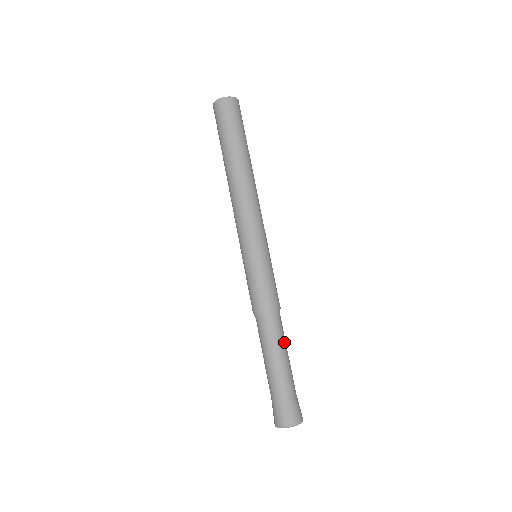
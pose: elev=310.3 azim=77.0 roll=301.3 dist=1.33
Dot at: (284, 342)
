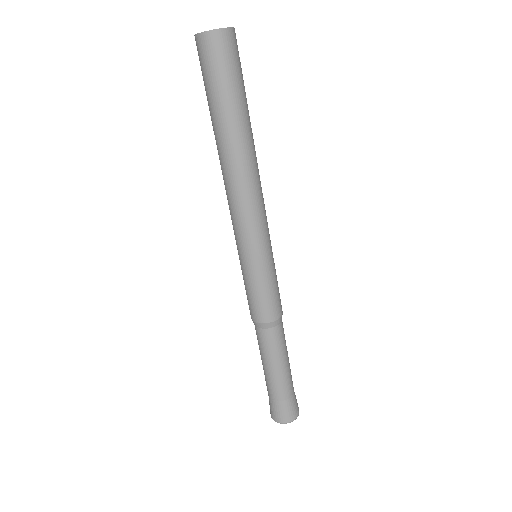
Dot at: (285, 349)
